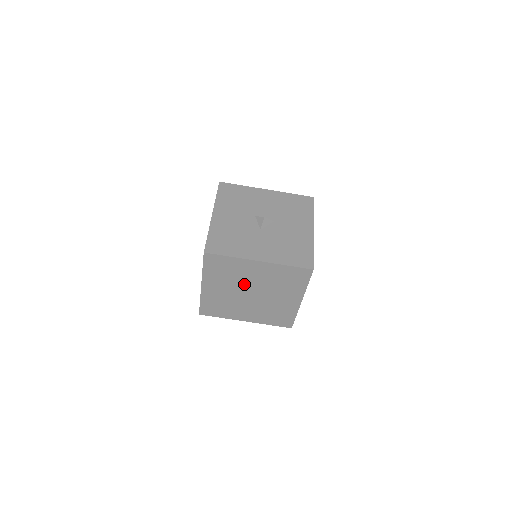
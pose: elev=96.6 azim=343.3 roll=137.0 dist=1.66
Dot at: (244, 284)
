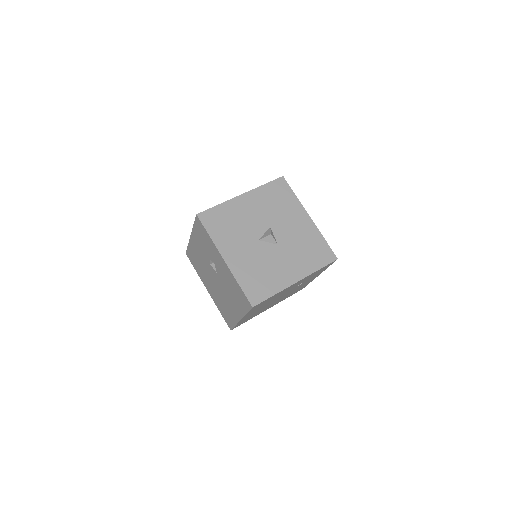
Dot at: occluded
